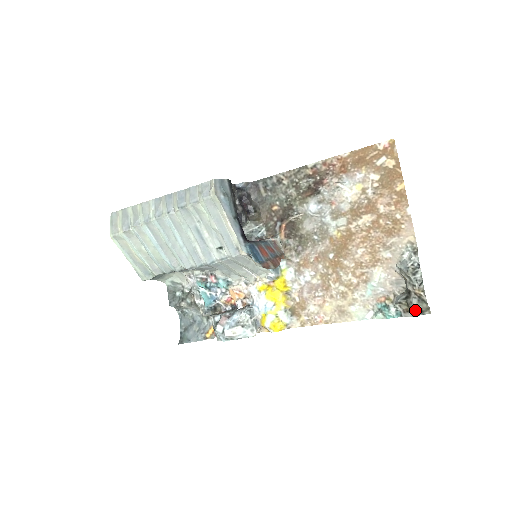
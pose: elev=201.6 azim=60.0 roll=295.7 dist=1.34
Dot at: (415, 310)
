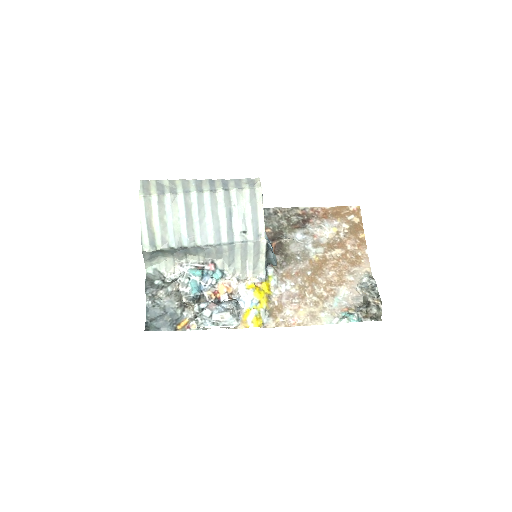
Dot at: (373, 315)
